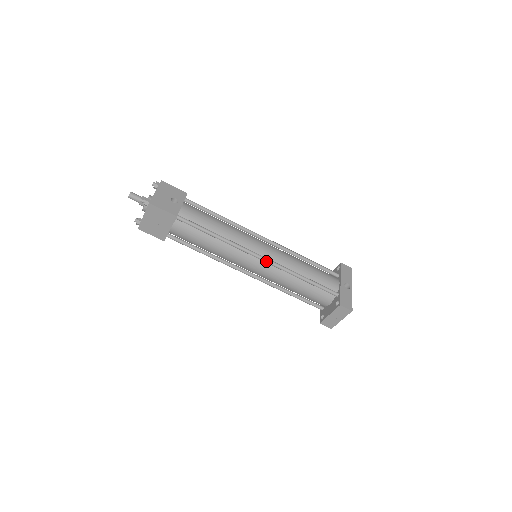
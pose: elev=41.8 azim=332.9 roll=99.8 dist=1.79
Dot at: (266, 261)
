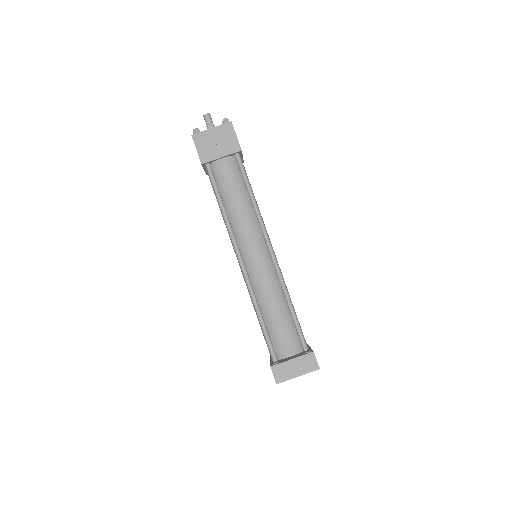
Dot at: (274, 256)
